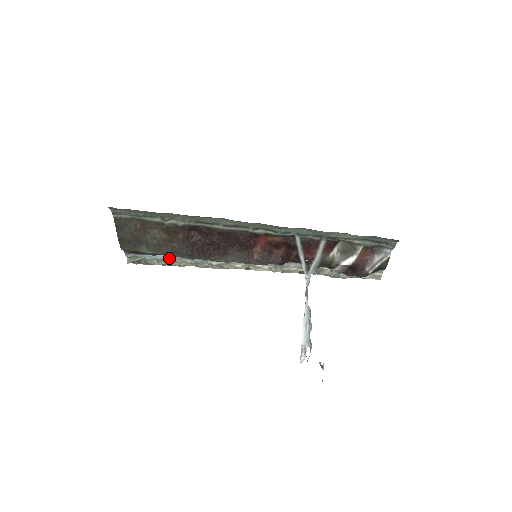
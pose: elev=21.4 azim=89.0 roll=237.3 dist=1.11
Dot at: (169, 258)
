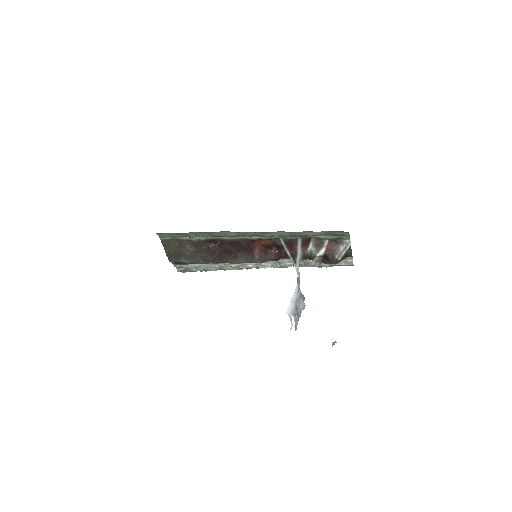
Dot at: (203, 265)
